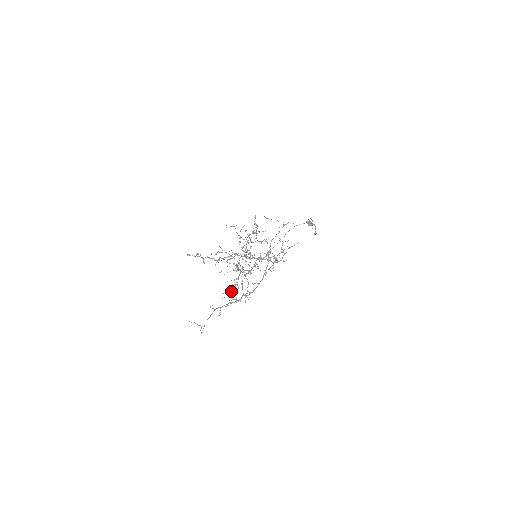
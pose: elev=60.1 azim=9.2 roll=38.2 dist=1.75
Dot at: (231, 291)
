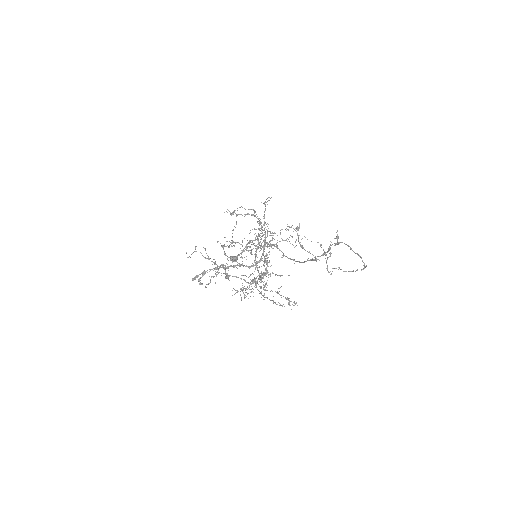
Dot at: occluded
